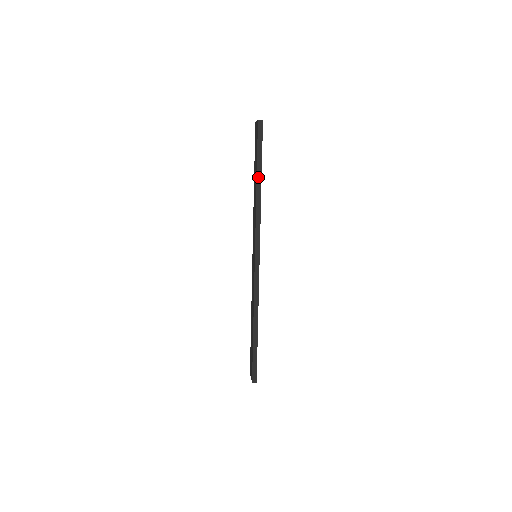
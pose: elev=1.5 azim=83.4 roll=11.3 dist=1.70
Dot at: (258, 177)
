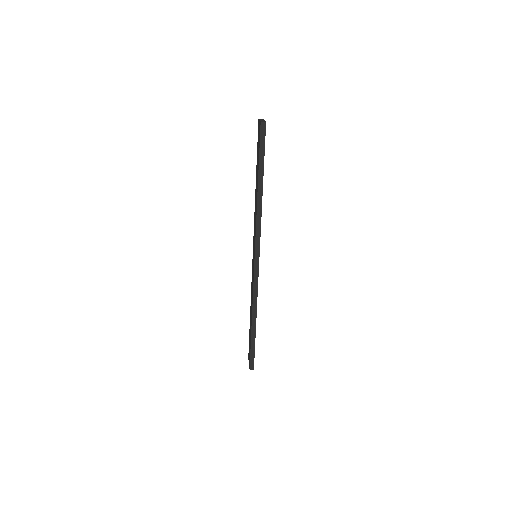
Dot at: (259, 182)
